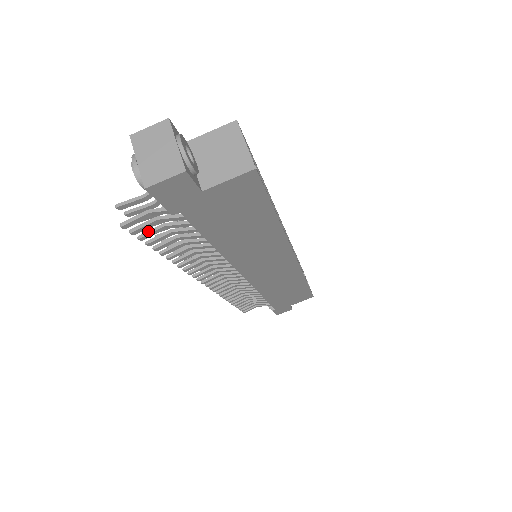
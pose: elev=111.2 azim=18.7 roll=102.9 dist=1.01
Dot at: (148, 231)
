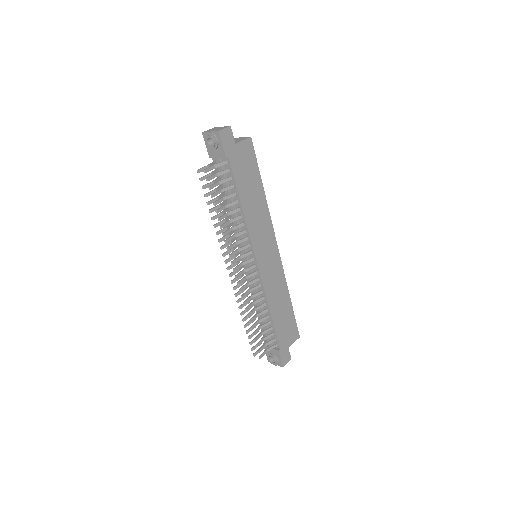
Dot at: (212, 184)
